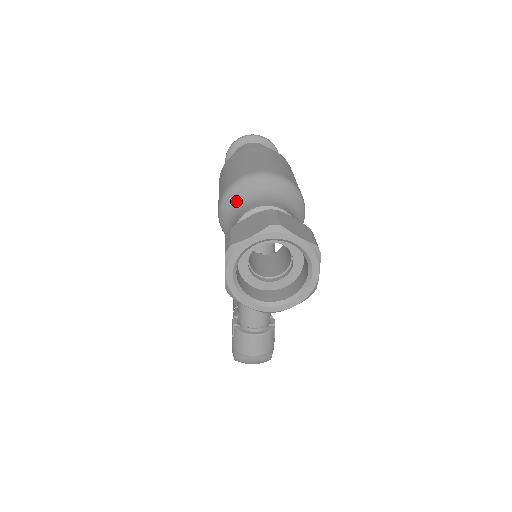
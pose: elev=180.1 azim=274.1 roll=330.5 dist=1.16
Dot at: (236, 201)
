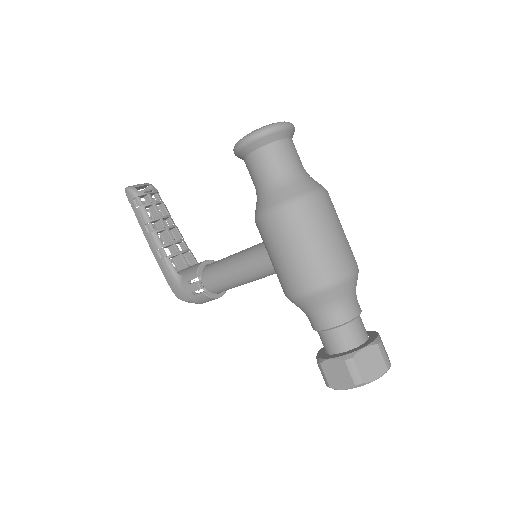
Dot at: (331, 301)
